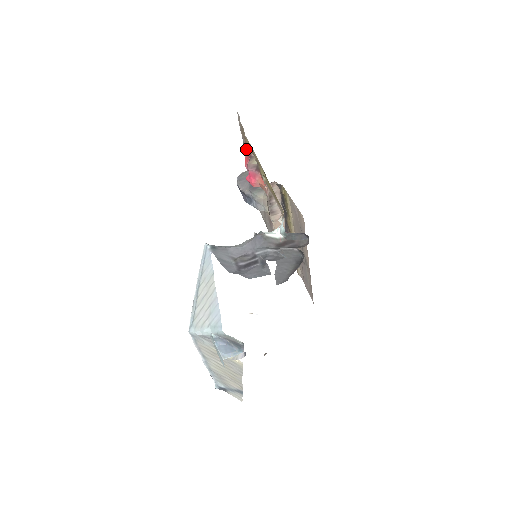
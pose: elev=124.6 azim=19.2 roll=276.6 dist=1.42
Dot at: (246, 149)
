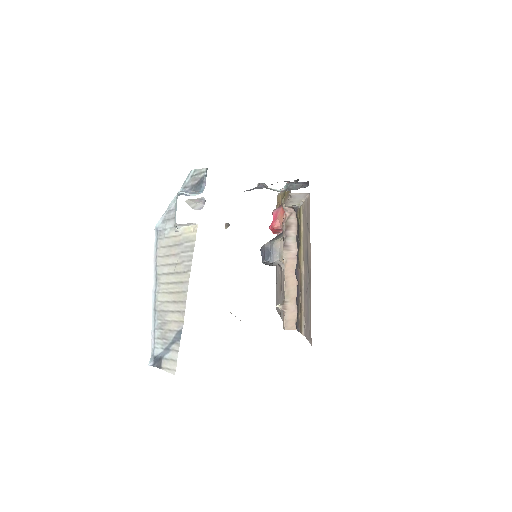
Dot at: occluded
